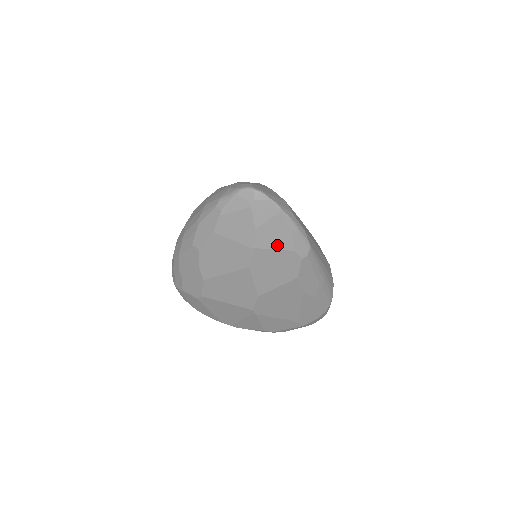
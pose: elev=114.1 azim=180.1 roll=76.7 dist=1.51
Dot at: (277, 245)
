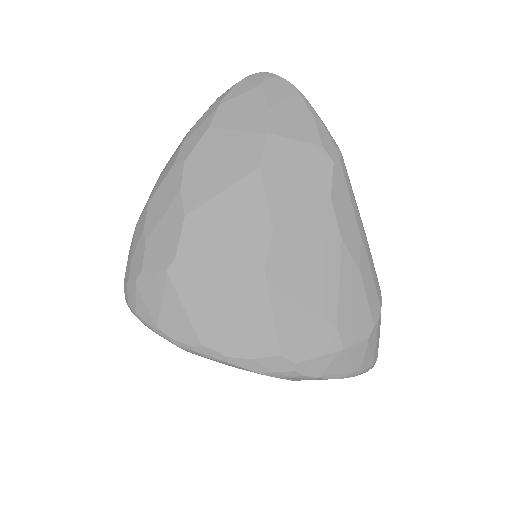
Dot at: (298, 134)
